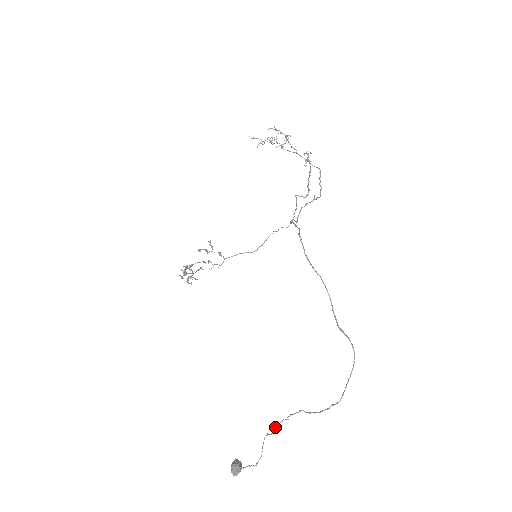
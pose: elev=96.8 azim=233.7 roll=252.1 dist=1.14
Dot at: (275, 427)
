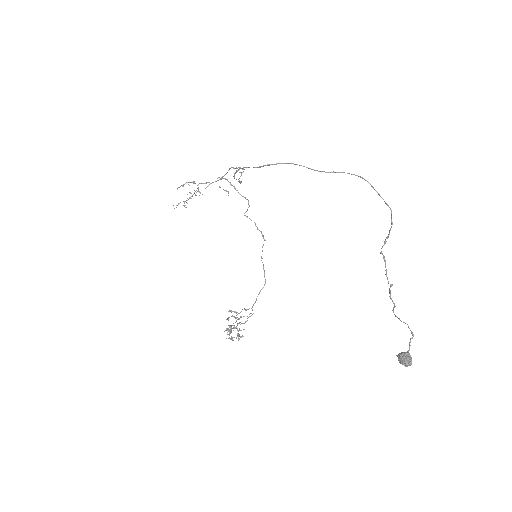
Dot at: (390, 298)
